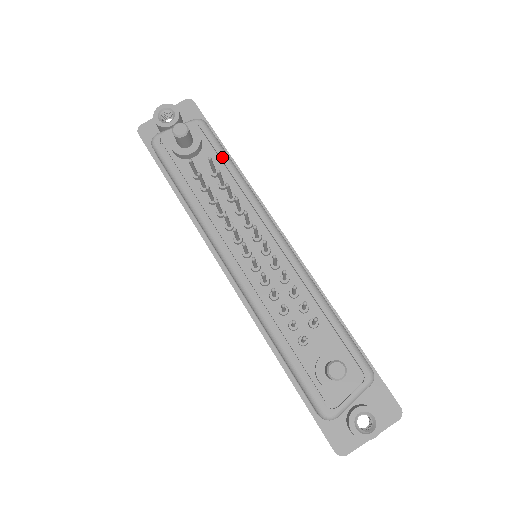
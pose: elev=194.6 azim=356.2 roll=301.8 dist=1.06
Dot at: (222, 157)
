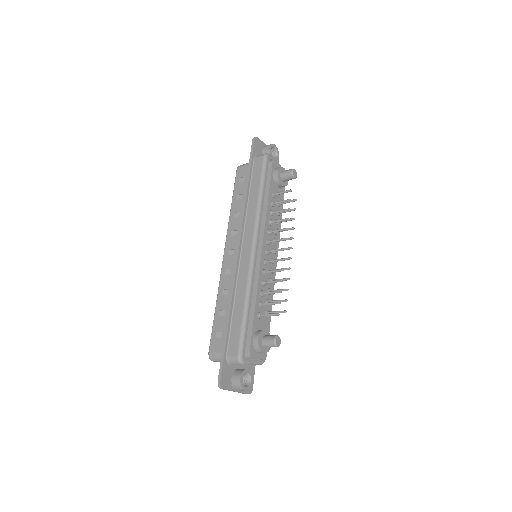
Dot at: occluded
